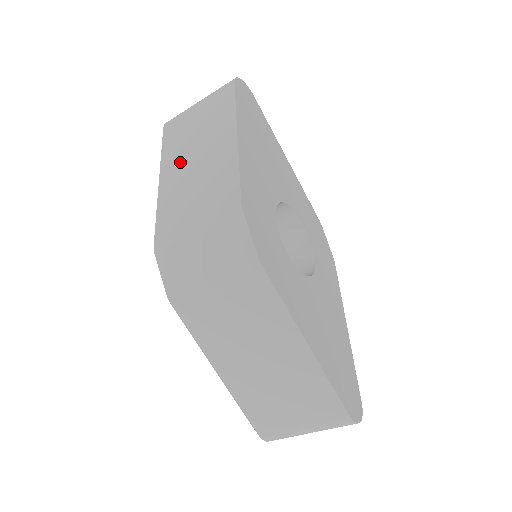
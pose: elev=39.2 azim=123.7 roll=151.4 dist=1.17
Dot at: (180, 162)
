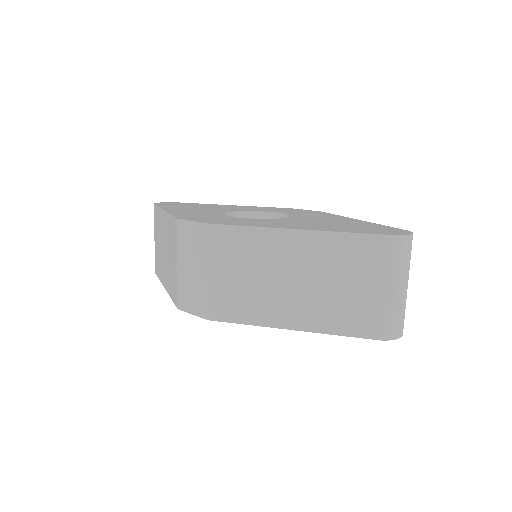
Dot at: (163, 265)
